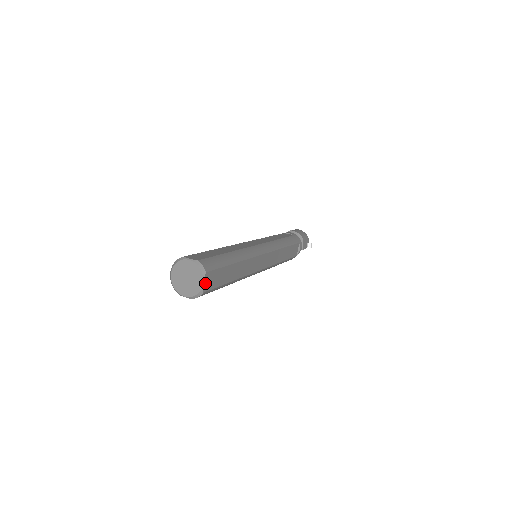
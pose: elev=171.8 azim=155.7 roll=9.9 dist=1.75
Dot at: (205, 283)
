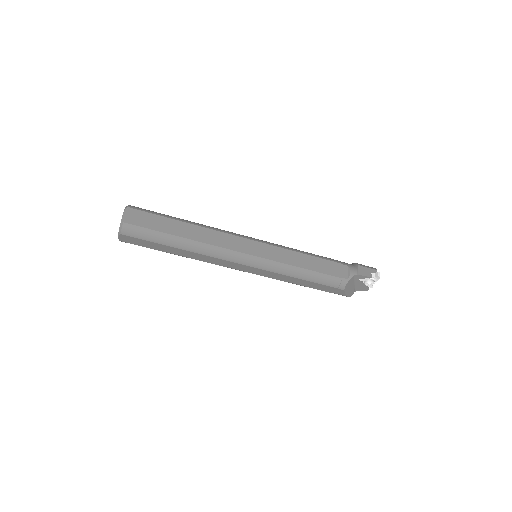
Dot at: (127, 216)
